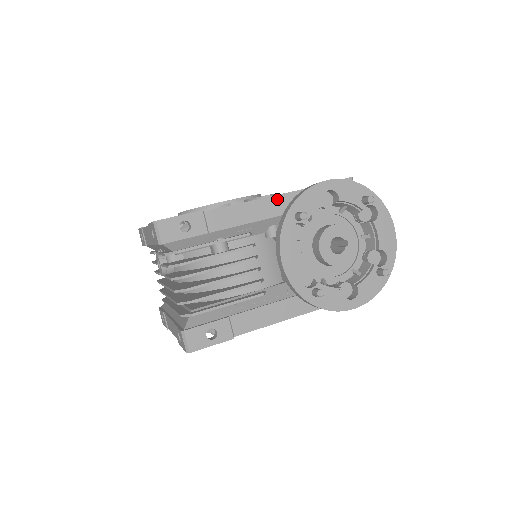
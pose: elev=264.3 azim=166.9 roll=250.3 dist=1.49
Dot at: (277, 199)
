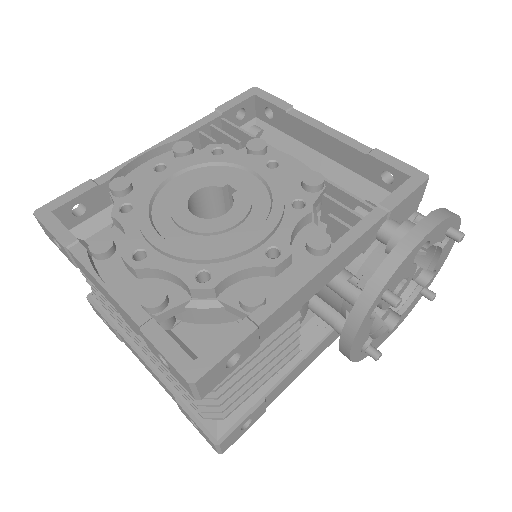
Dot at: (346, 253)
